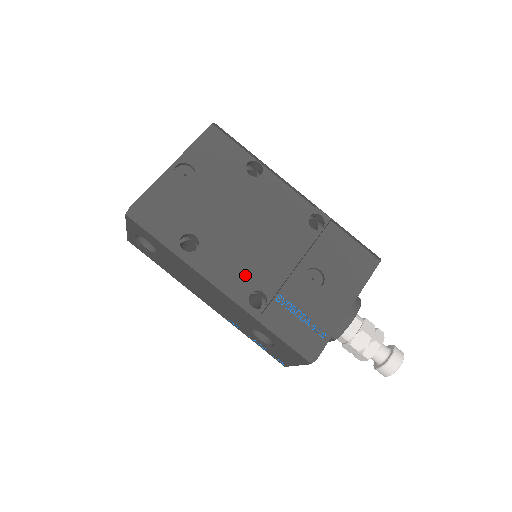
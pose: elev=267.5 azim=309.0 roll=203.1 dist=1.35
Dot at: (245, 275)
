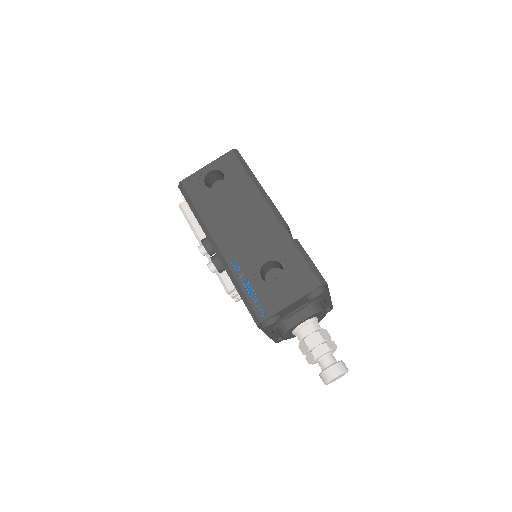
Dot at: occluded
